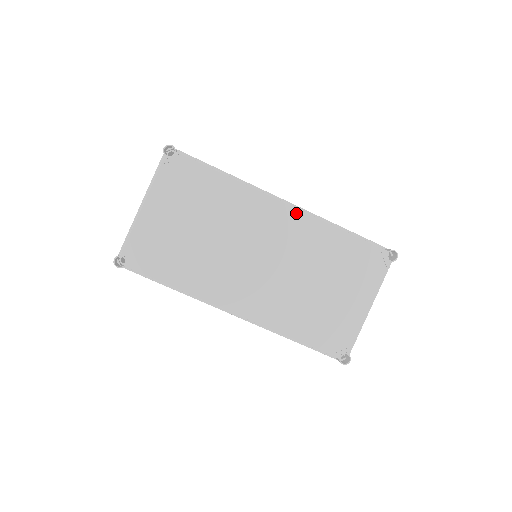
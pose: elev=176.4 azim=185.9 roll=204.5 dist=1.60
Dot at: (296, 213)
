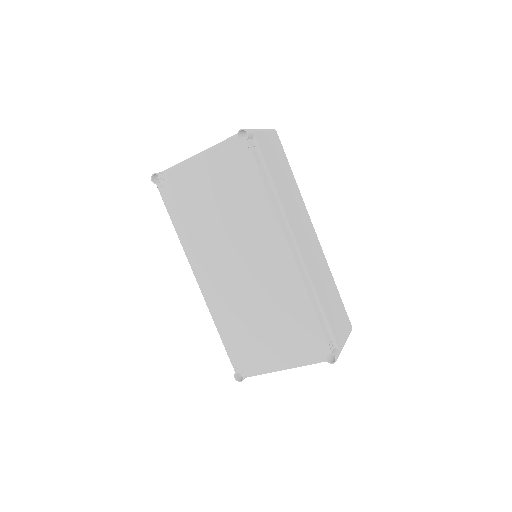
Dot at: (291, 263)
